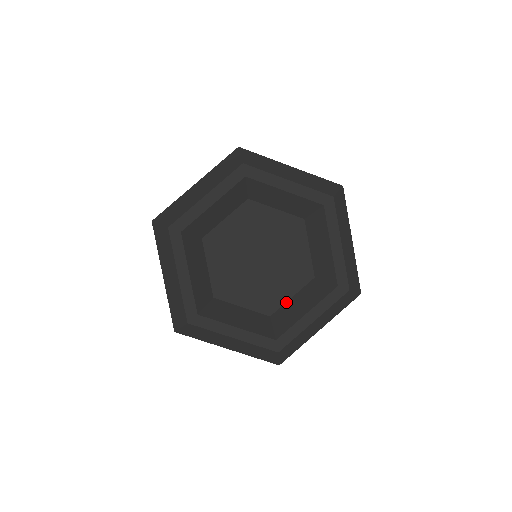
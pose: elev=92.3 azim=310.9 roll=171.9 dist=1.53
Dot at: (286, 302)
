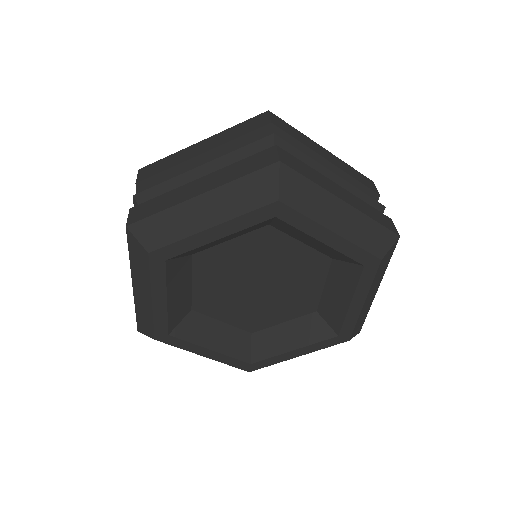
Dot at: (321, 294)
